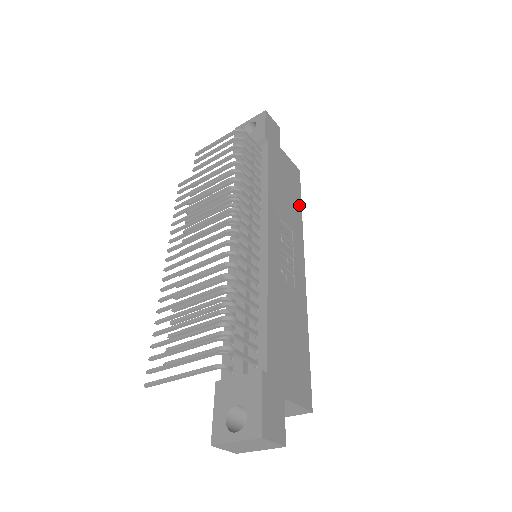
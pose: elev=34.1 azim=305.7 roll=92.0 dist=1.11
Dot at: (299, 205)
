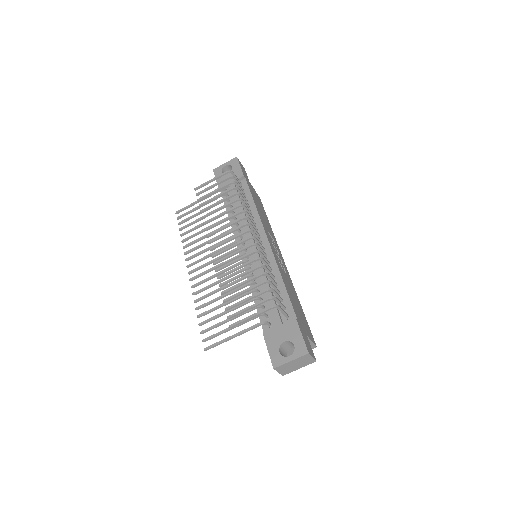
Dot at: (268, 221)
